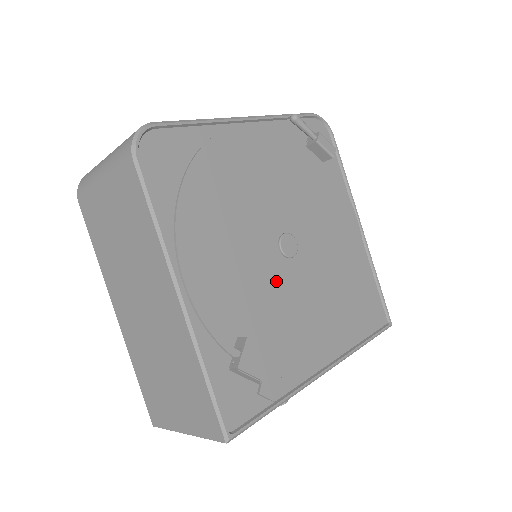
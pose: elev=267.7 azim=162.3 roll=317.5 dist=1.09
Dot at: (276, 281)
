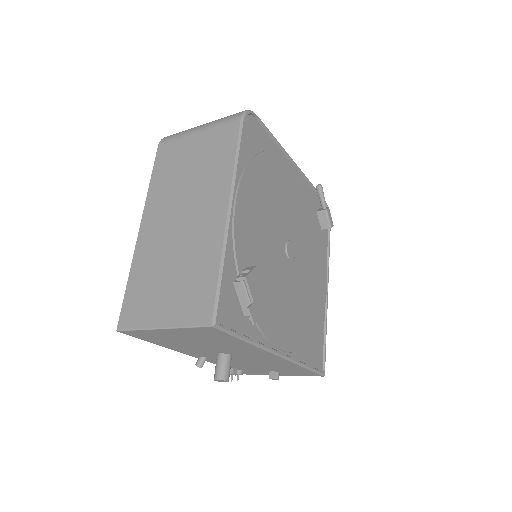
Dot at: (277, 262)
